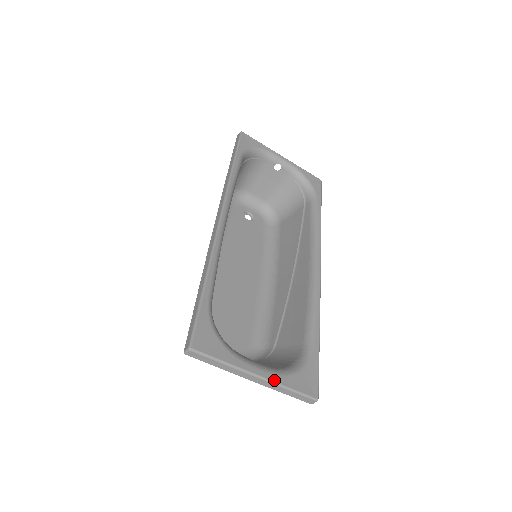
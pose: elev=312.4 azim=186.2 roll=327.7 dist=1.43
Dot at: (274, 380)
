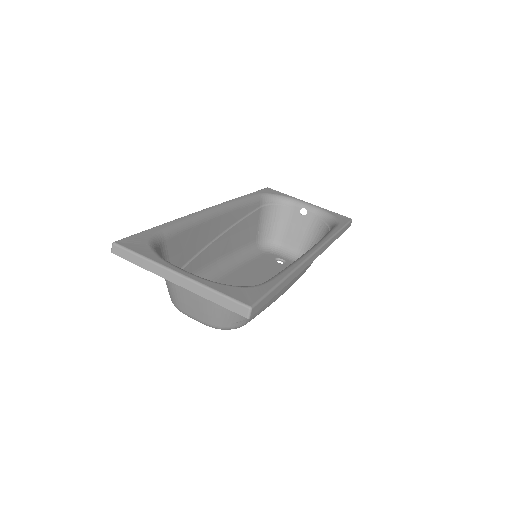
Dot at: (197, 280)
